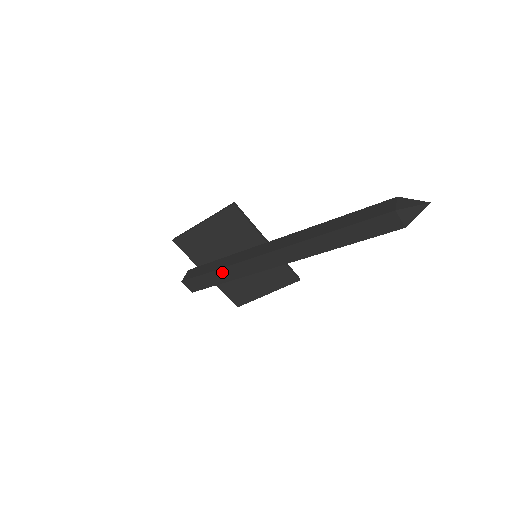
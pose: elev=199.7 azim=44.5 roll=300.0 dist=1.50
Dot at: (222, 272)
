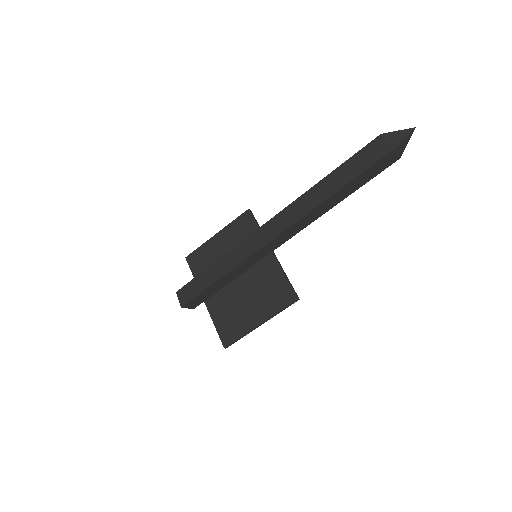
Dot at: (217, 266)
